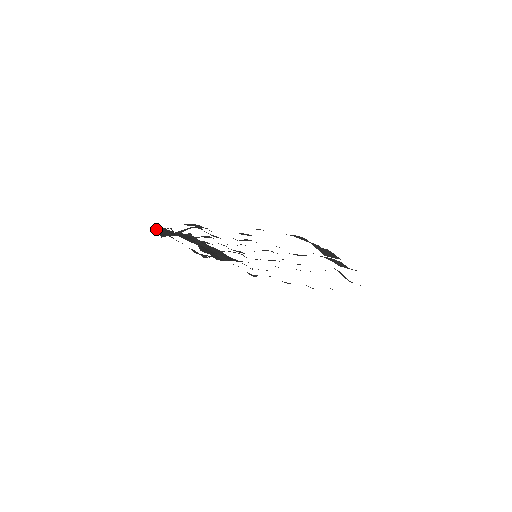
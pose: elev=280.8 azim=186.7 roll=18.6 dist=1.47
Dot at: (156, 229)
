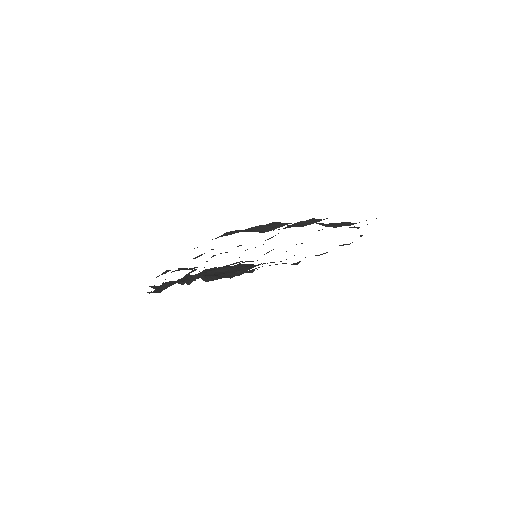
Dot at: (162, 287)
